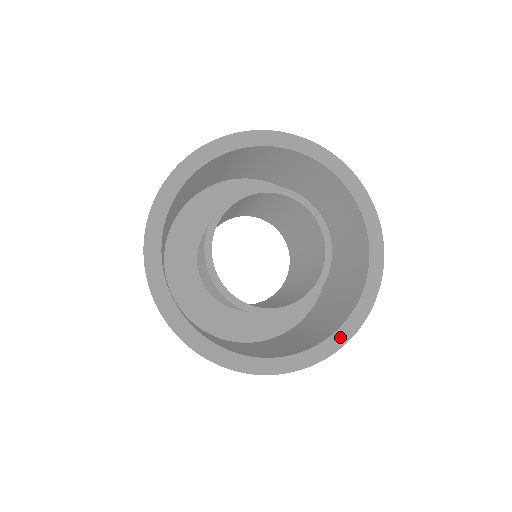
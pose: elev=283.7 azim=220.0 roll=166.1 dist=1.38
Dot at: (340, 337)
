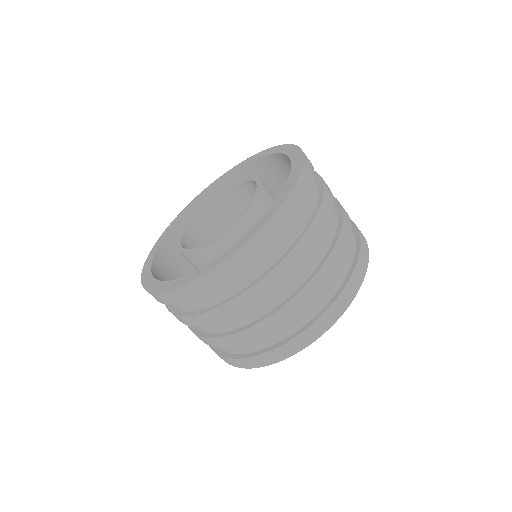
Dot at: (295, 171)
